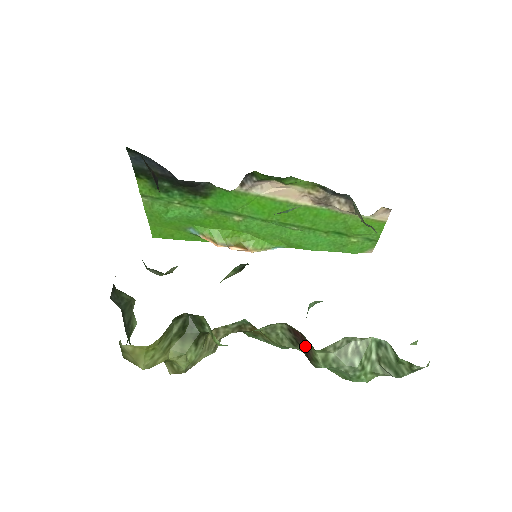
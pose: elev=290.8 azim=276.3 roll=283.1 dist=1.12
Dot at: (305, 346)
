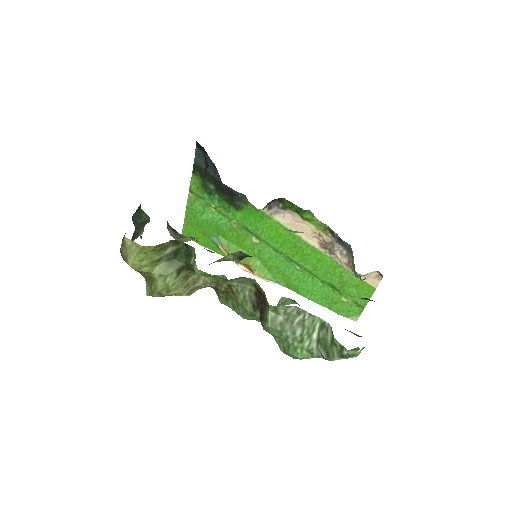
Dot at: (262, 307)
